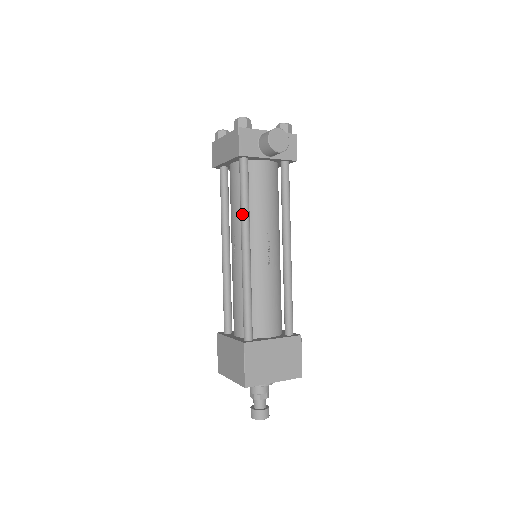
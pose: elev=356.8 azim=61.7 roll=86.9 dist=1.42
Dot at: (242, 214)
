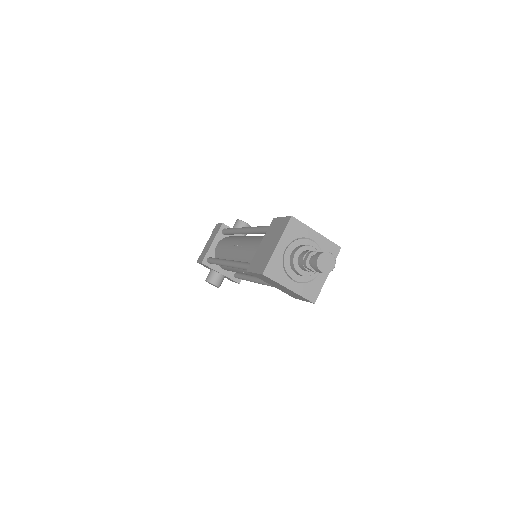
Dot at: (236, 228)
